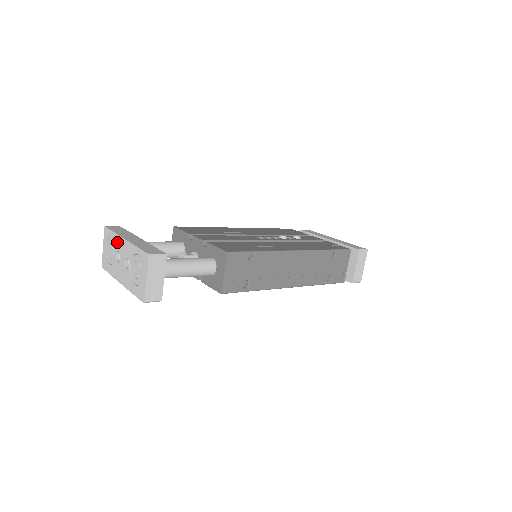
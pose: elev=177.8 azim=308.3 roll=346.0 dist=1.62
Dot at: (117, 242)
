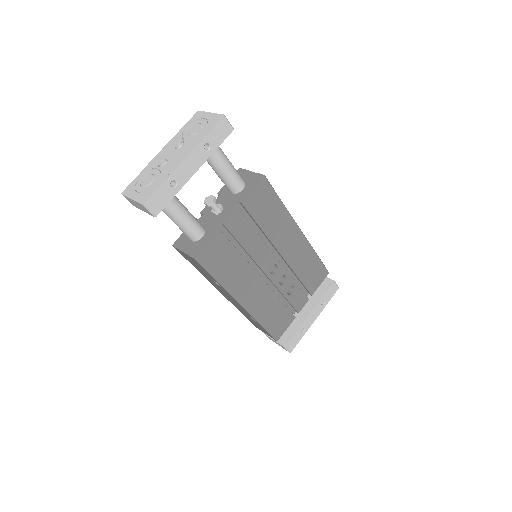
Dot at: (152, 164)
